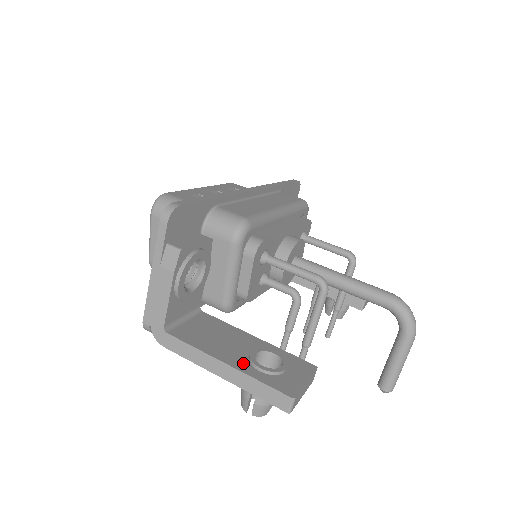
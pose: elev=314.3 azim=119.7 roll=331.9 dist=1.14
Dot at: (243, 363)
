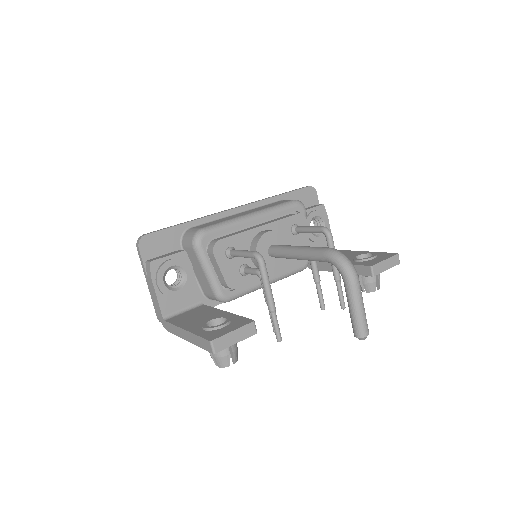
Dot at: (197, 328)
